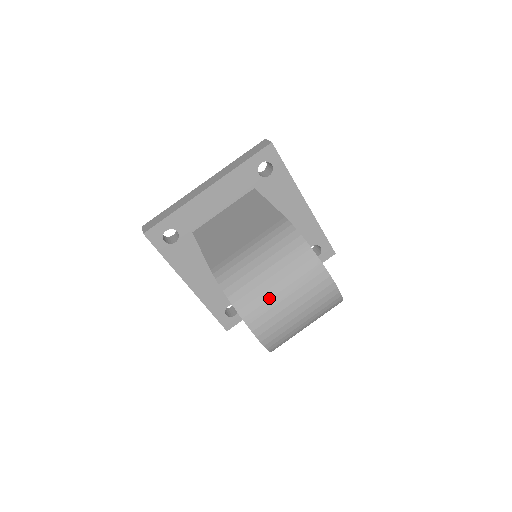
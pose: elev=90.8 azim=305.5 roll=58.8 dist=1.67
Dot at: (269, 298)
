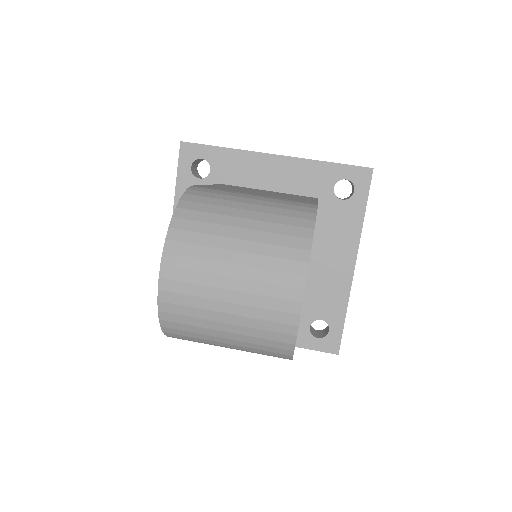
Dot at: (215, 246)
